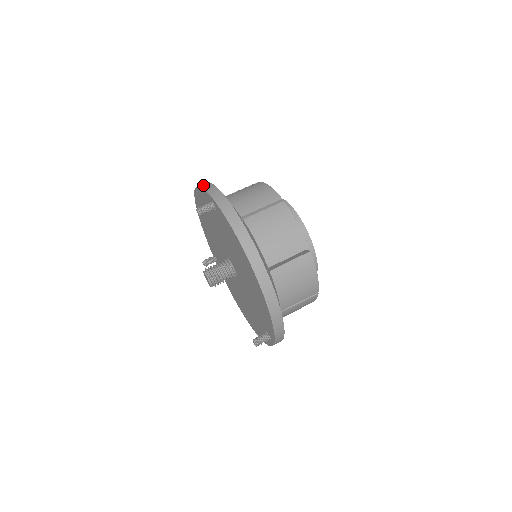
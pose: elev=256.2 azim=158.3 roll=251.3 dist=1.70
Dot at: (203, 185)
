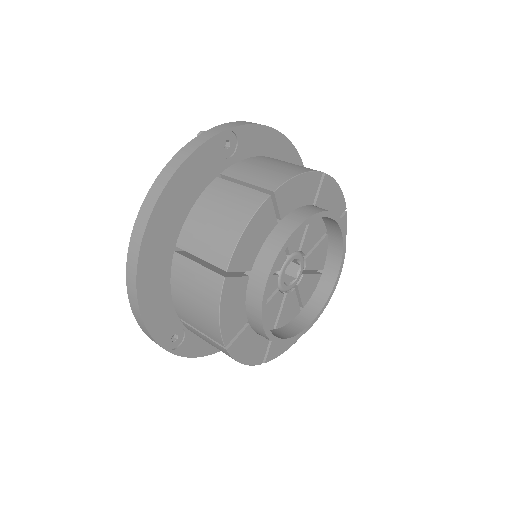
Dot at: occluded
